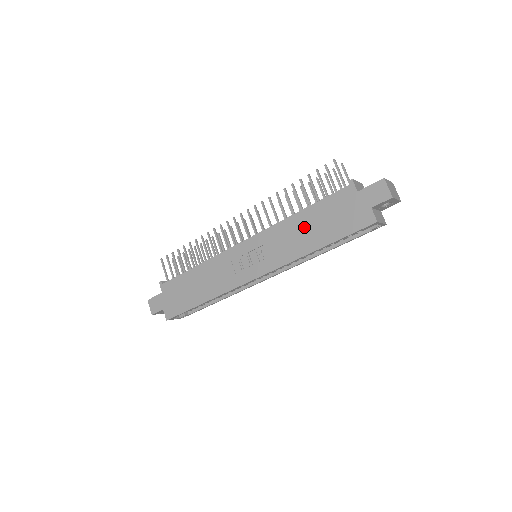
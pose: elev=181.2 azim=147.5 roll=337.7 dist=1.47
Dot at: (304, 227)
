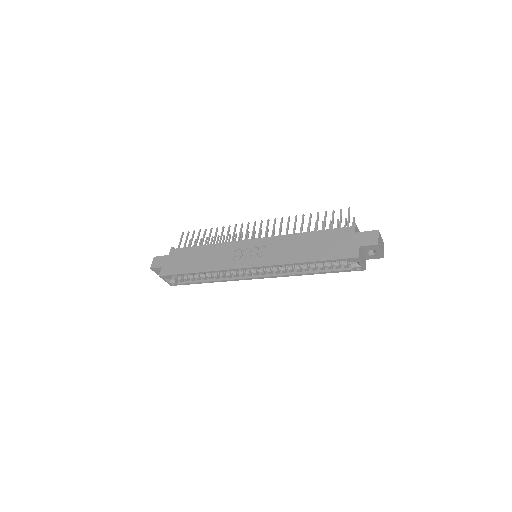
Dot at: (304, 244)
